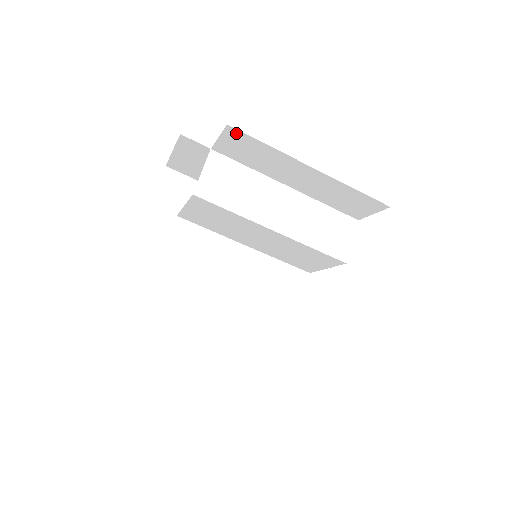
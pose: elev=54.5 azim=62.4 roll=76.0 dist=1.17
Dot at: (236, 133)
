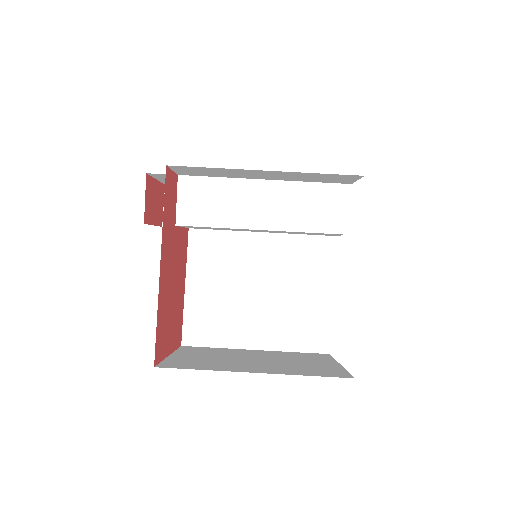
Dot at: (180, 167)
